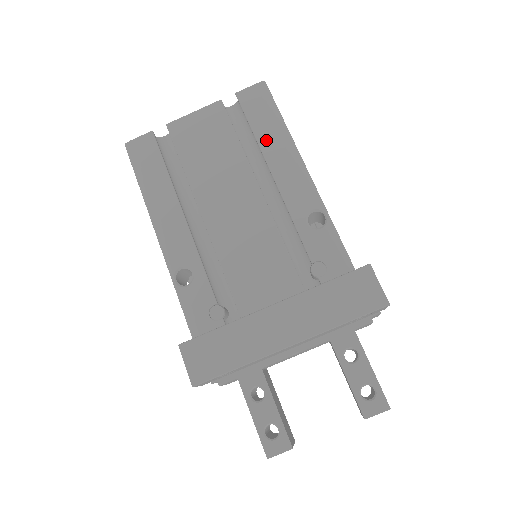
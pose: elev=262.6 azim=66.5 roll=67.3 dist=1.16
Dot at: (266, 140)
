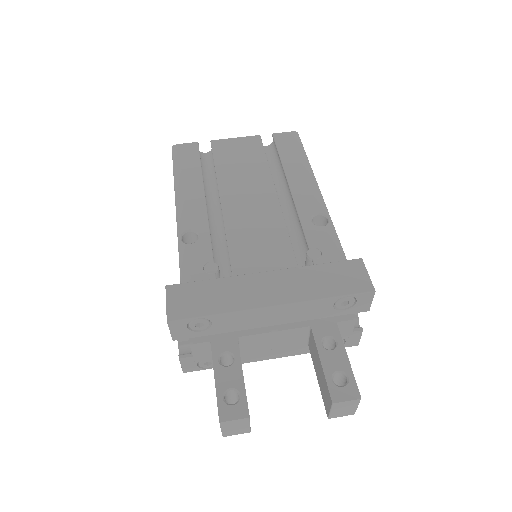
Dot at: (290, 164)
